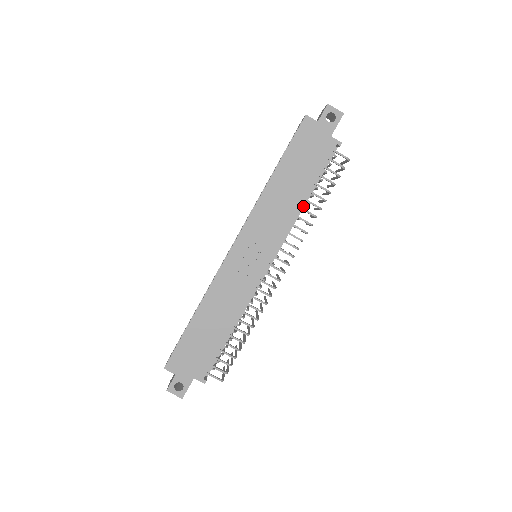
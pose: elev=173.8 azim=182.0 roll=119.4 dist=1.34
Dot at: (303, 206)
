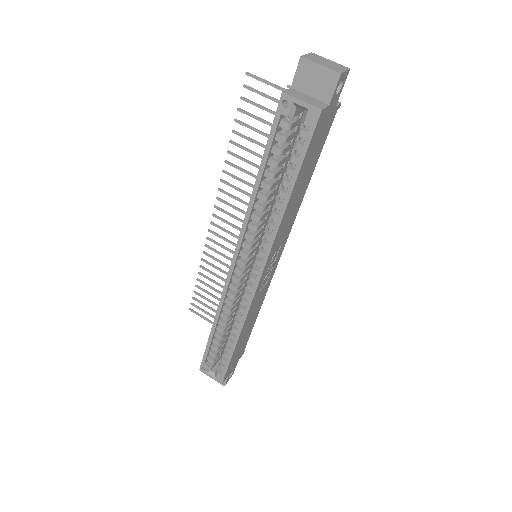
Dot at: occluded
